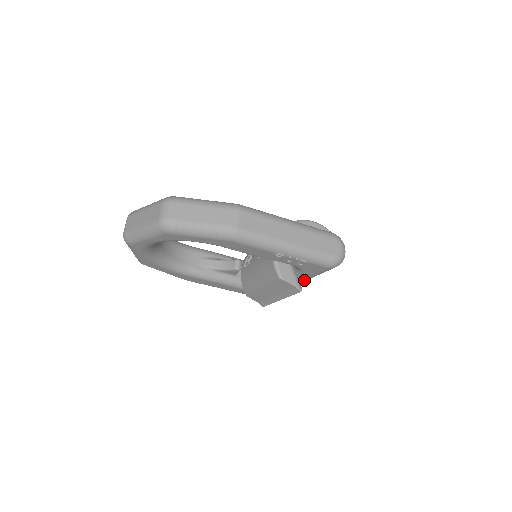
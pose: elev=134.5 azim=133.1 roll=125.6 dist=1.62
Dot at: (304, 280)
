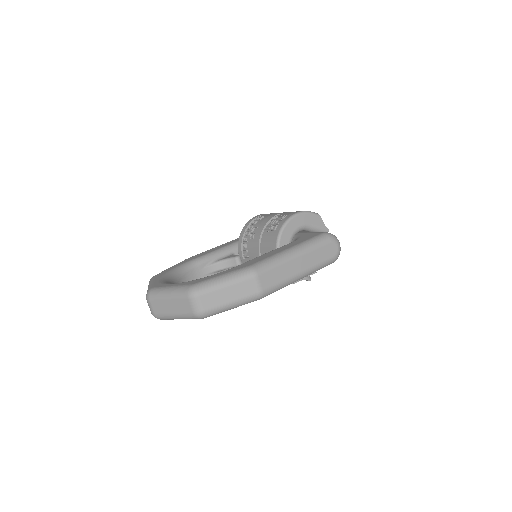
Dot at: occluded
